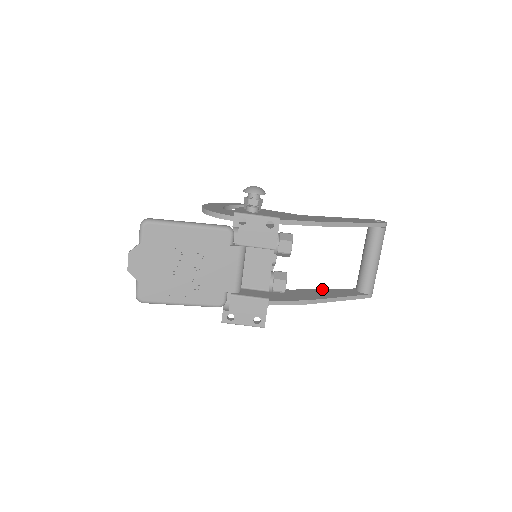
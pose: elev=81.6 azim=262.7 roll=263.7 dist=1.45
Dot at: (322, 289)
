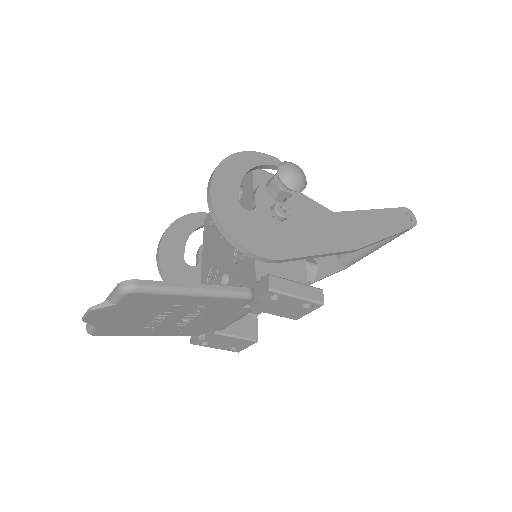
Dot at: occluded
